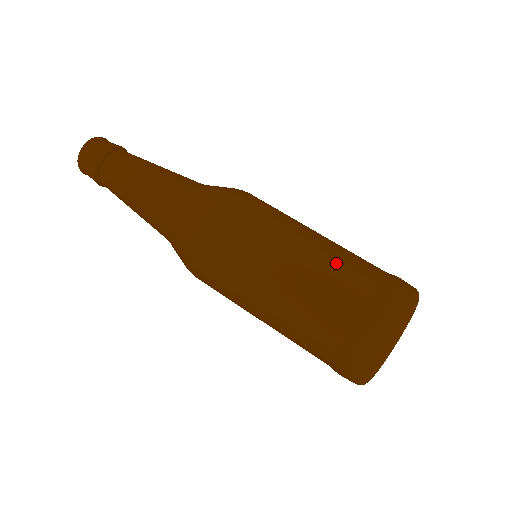
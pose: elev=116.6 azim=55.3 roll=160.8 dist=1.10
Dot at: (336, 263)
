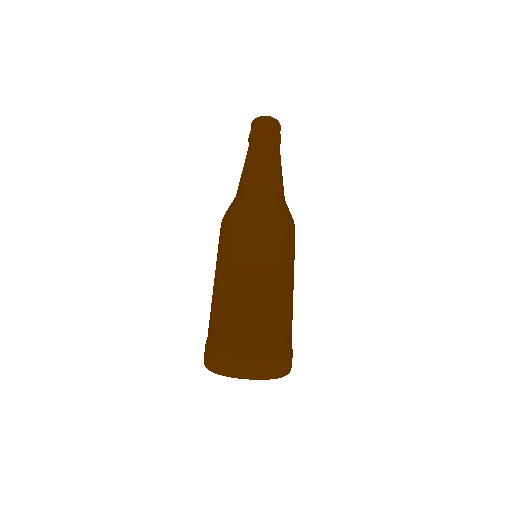
Dot at: (265, 297)
